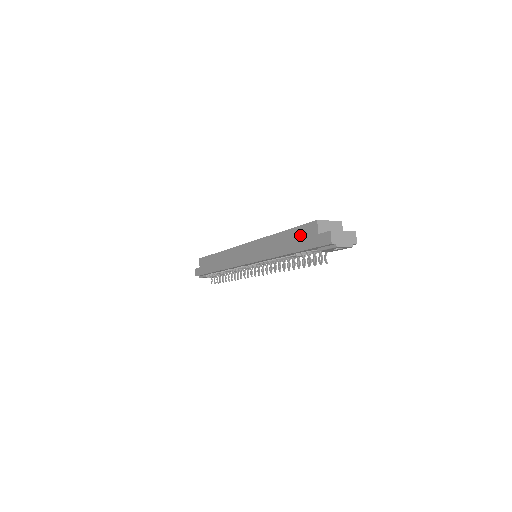
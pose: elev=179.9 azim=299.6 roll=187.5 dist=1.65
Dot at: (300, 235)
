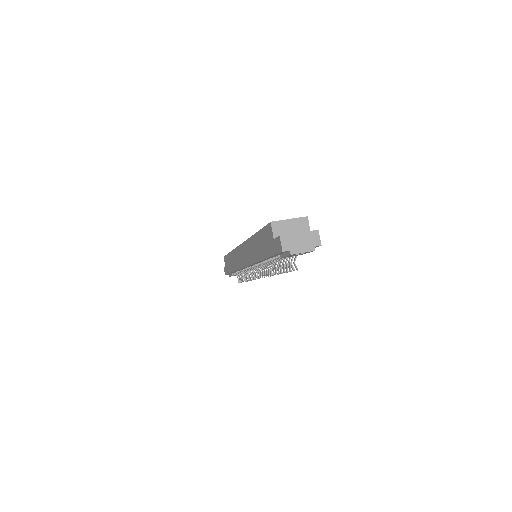
Dot at: (264, 239)
